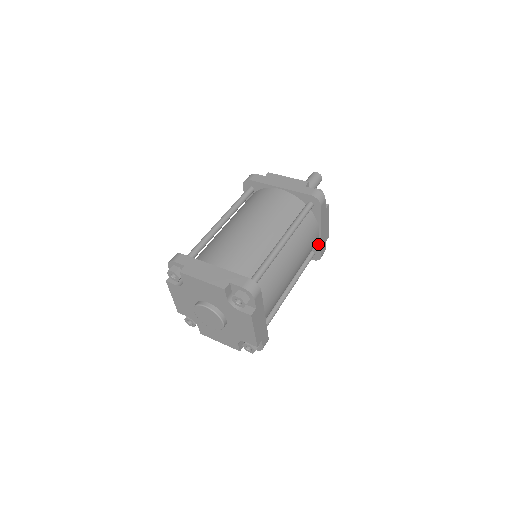
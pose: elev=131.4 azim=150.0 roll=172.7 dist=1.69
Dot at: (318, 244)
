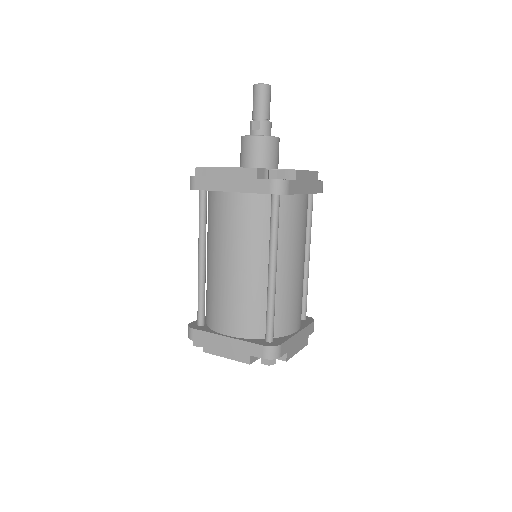
Dot at: occluded
